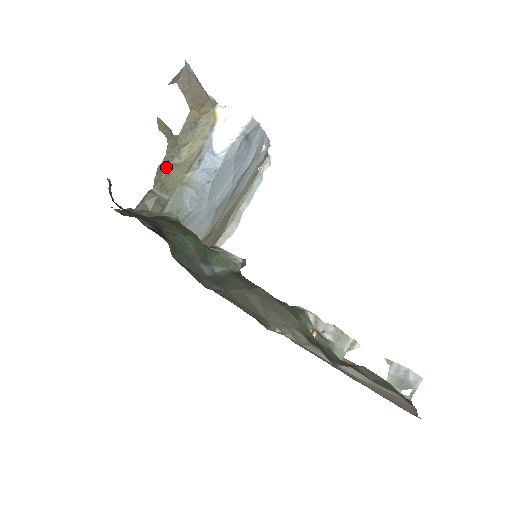
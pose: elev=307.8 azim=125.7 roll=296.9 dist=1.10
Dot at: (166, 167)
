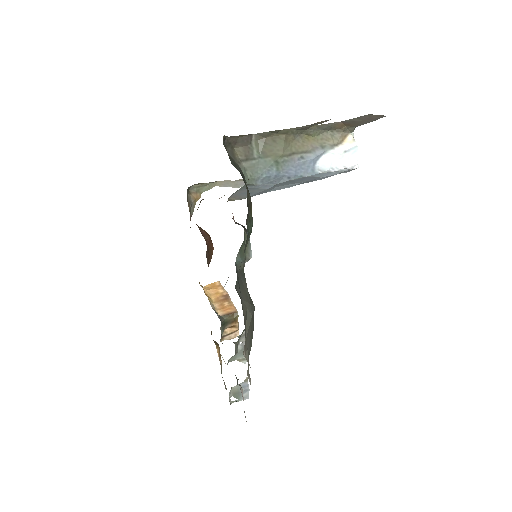
Dot at: (280, 133)
